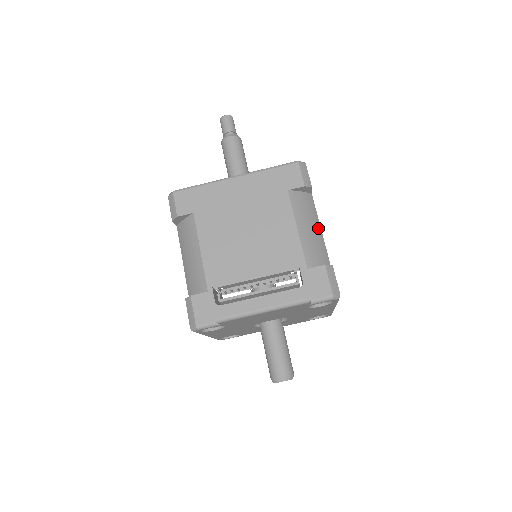
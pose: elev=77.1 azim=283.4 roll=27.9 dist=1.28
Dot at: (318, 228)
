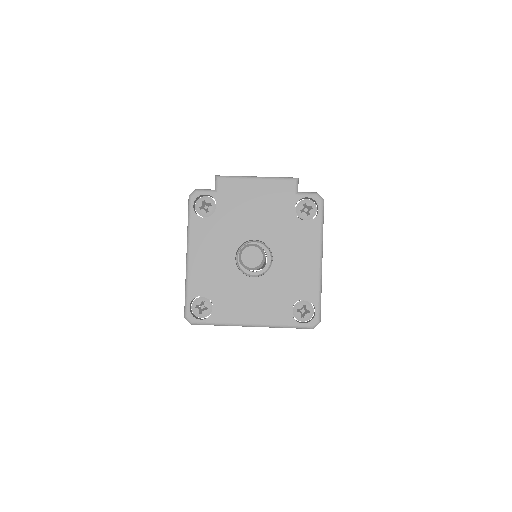
Dot at: occluded
